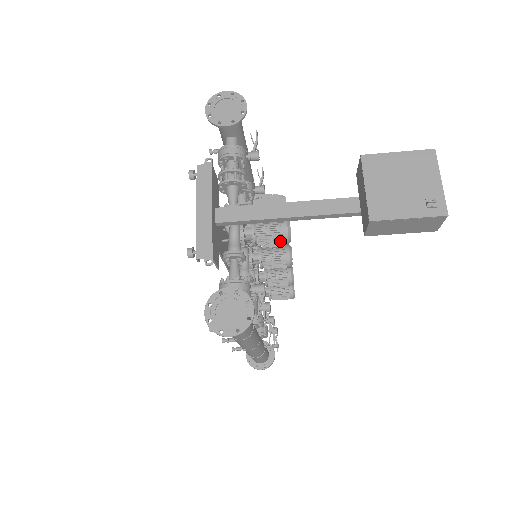
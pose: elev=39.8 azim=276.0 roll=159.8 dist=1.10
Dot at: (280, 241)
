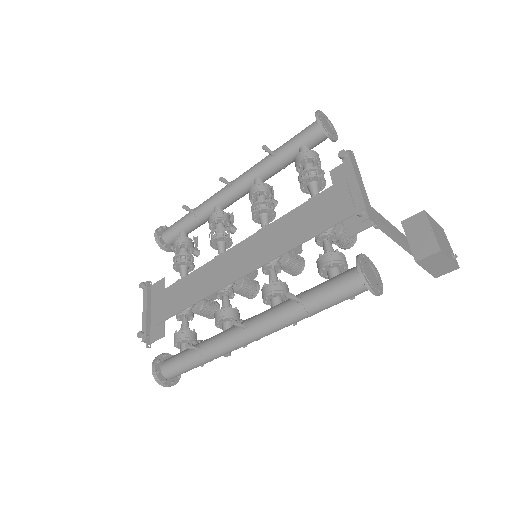
Dot at: (349, 243)
